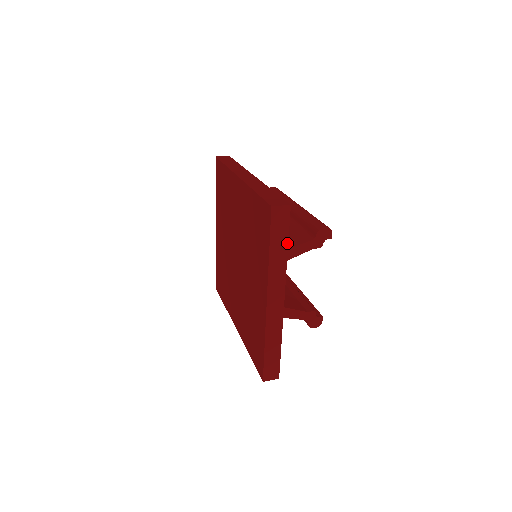
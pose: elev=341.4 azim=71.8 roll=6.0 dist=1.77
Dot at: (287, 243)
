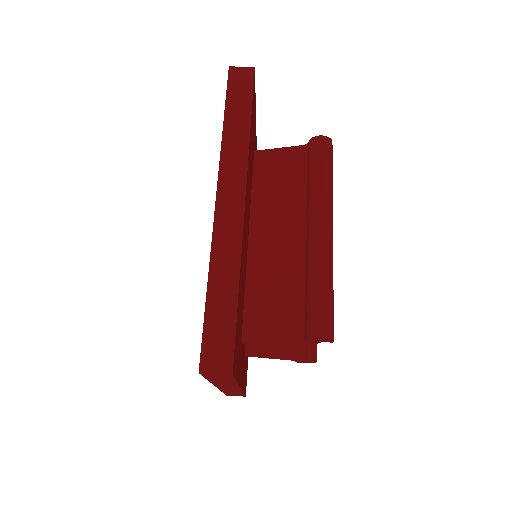
Dot at: (235, 380)
